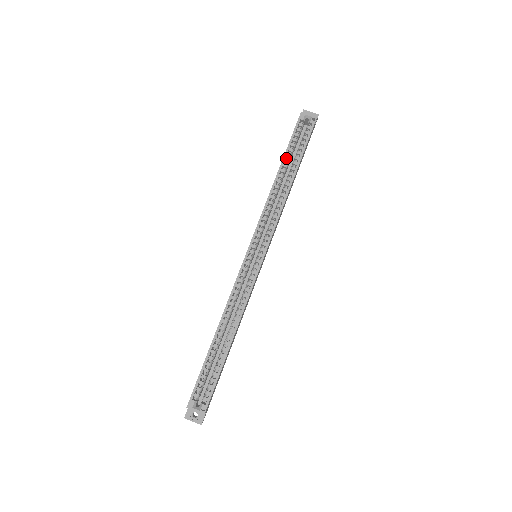
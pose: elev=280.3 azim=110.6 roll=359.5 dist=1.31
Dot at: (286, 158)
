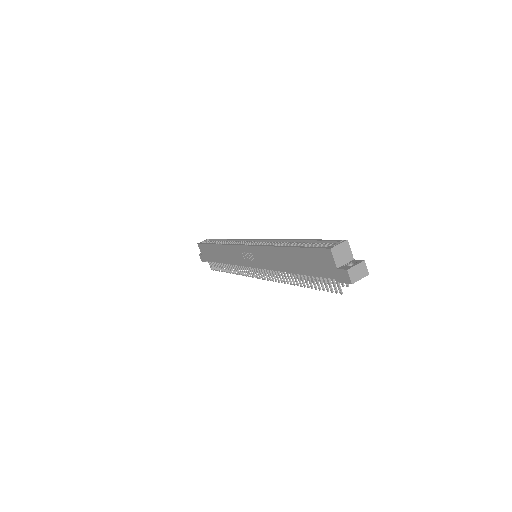
Dot at: (213, 249)
